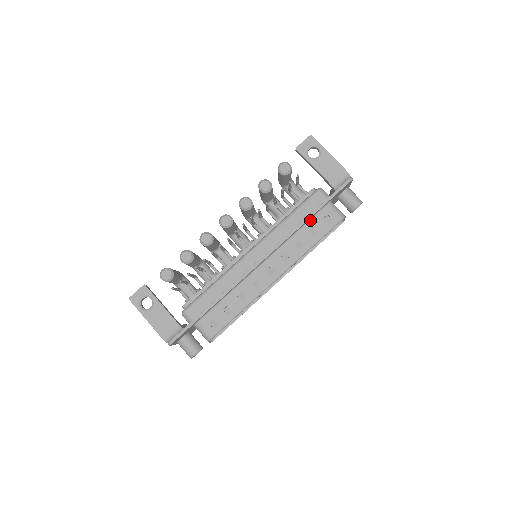
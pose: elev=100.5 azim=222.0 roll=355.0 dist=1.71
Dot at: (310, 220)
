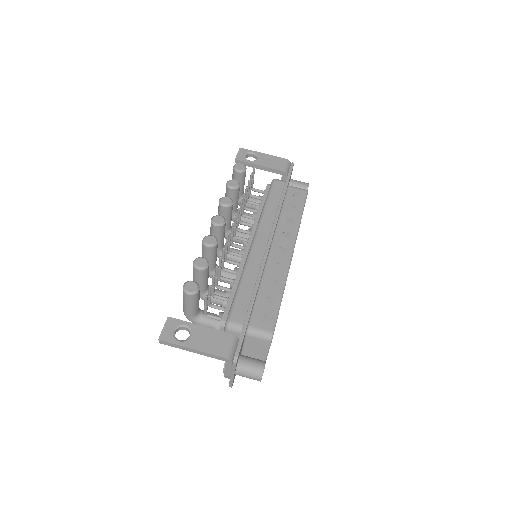
Dot at: (284, 201)
